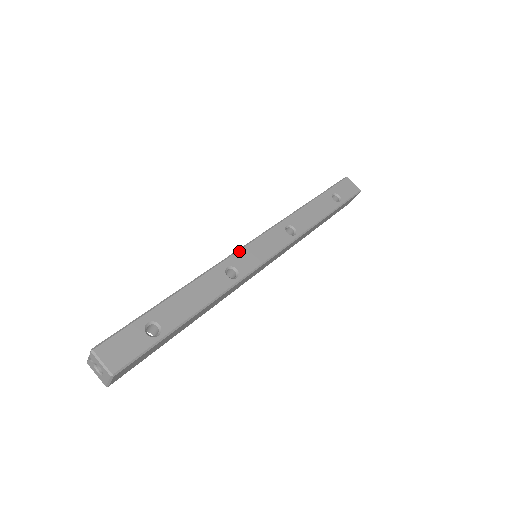
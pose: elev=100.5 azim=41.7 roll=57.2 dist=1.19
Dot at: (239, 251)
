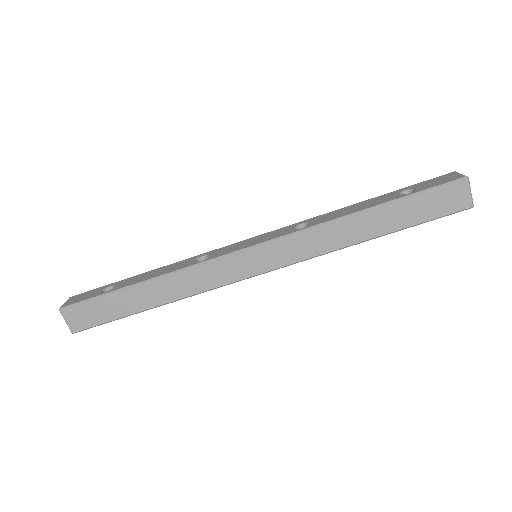
Dot at: (227, 246)
